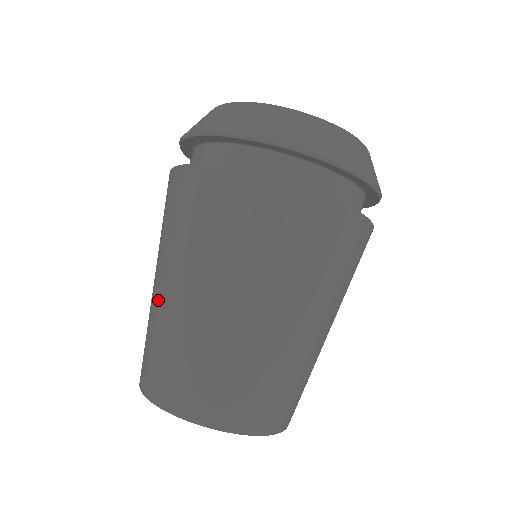
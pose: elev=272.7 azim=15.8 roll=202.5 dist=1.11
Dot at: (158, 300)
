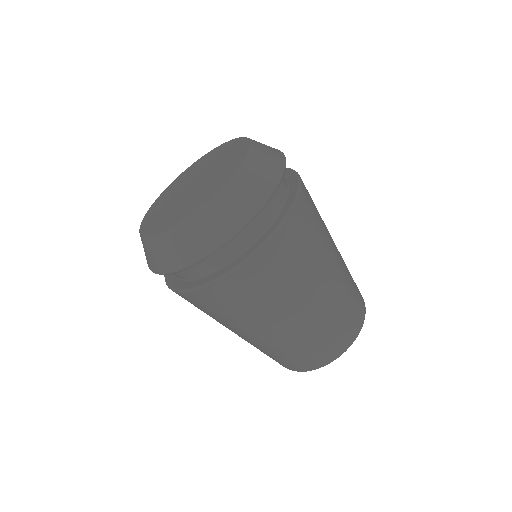
Dot at: occluded
